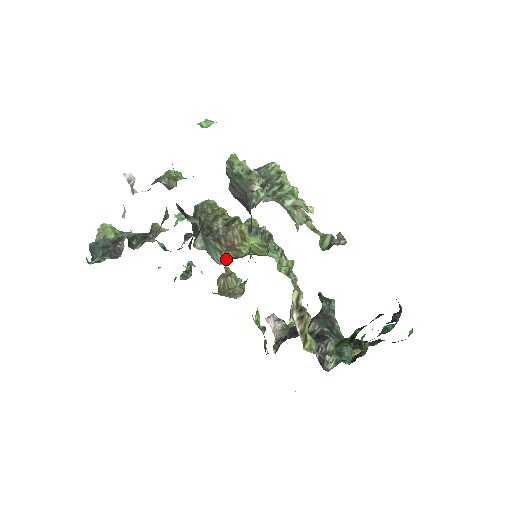
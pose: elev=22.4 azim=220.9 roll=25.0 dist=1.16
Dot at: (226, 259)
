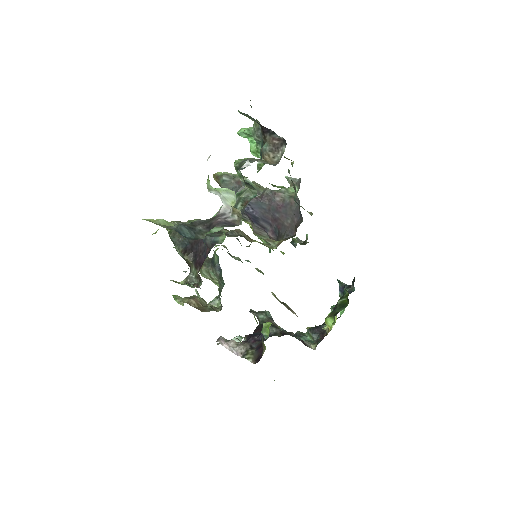
Dot at: (273, 243)
